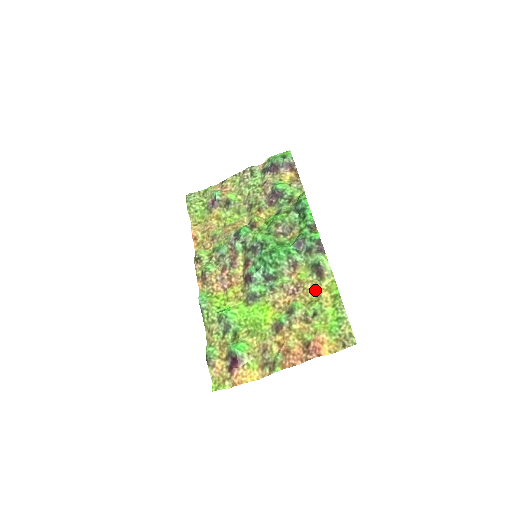
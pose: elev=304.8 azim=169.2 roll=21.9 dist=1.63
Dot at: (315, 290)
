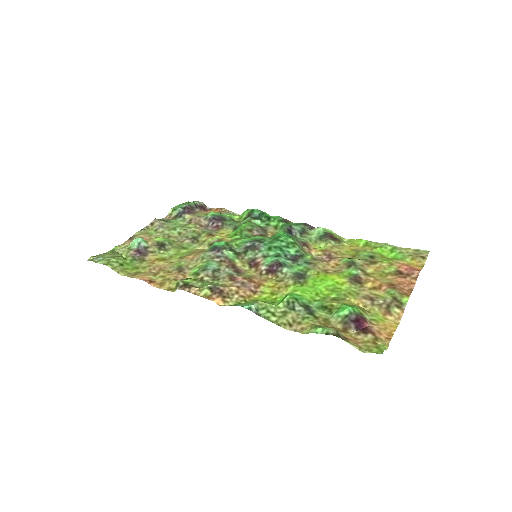
Dot at: (345, 249)
